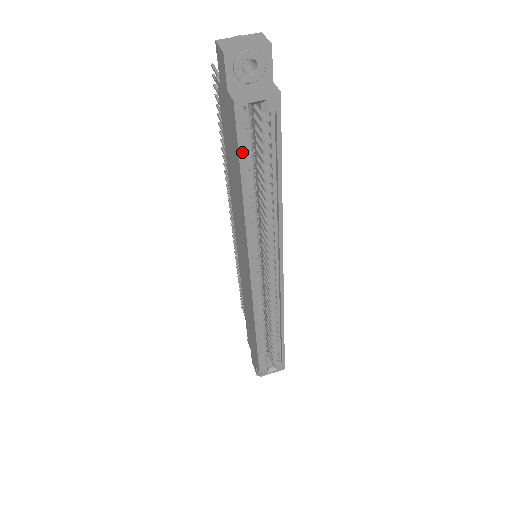
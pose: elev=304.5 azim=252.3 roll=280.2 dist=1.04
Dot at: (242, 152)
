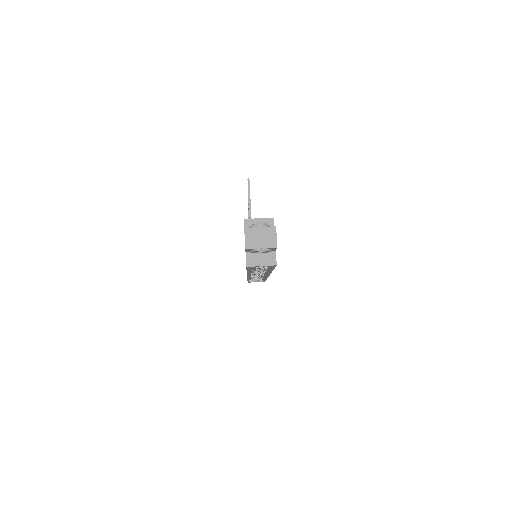
Dot at: occluded
